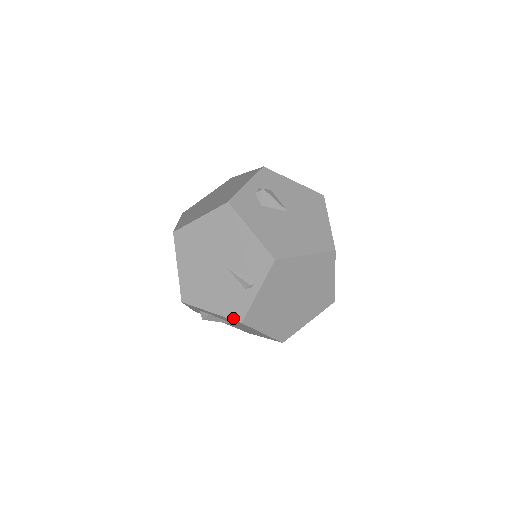
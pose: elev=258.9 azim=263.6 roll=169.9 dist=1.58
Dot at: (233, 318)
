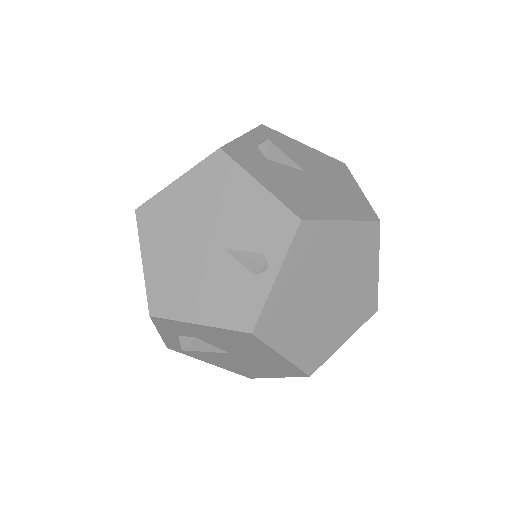
Dot at: (236, 327)
